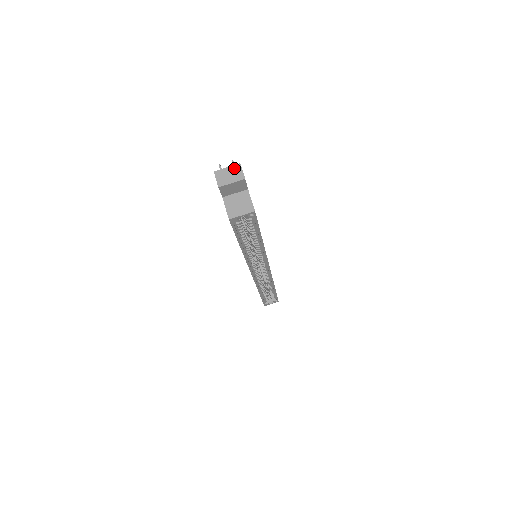
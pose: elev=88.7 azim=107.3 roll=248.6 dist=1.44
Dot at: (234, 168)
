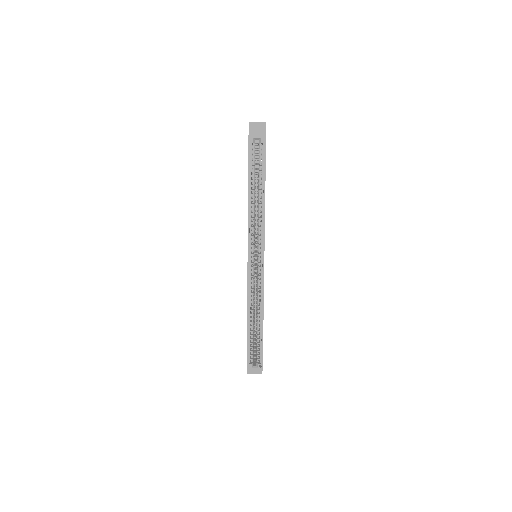
Dot at: occluded
